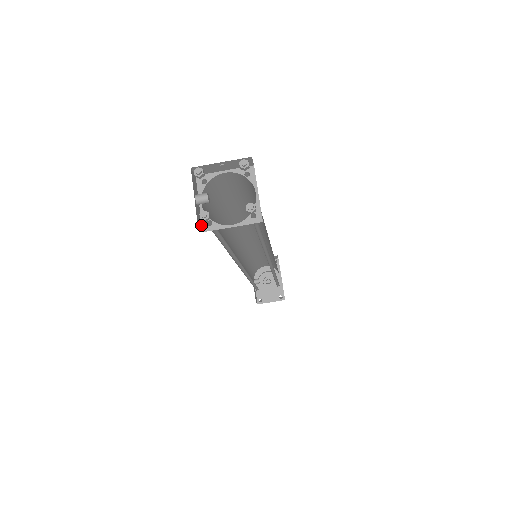
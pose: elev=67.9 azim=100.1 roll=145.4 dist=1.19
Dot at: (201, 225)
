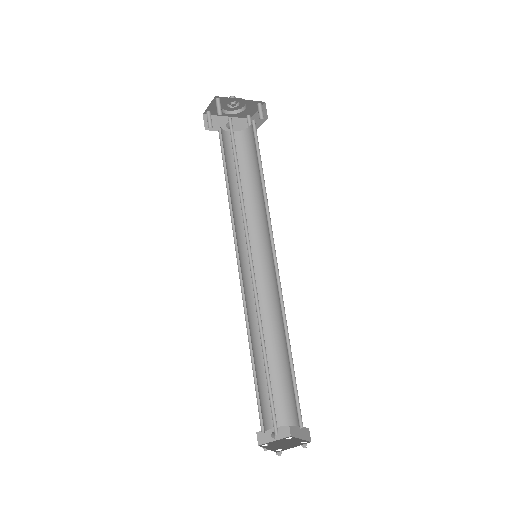
Dot at: (285, 425)
